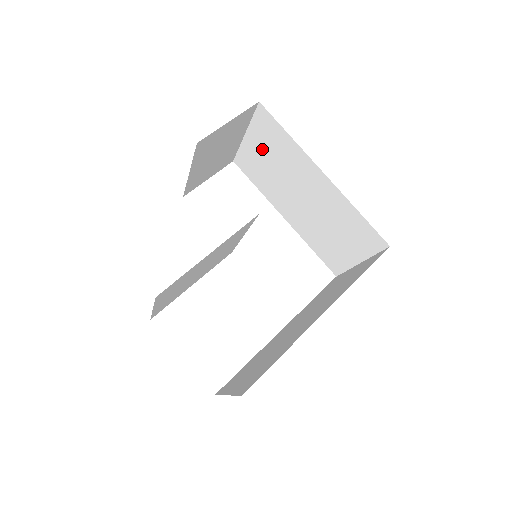
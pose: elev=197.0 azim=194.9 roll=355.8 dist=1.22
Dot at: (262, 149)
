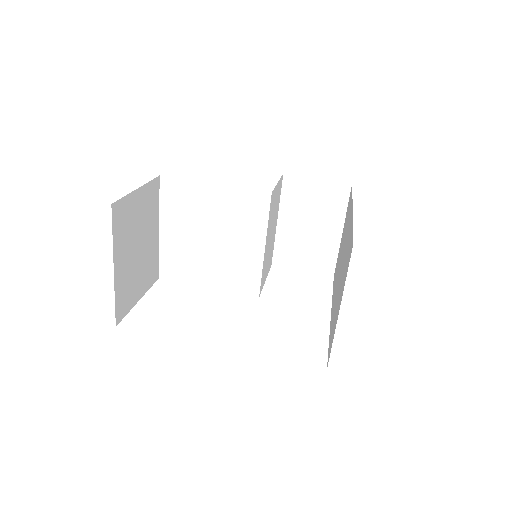
Dot at: (343, 234)
